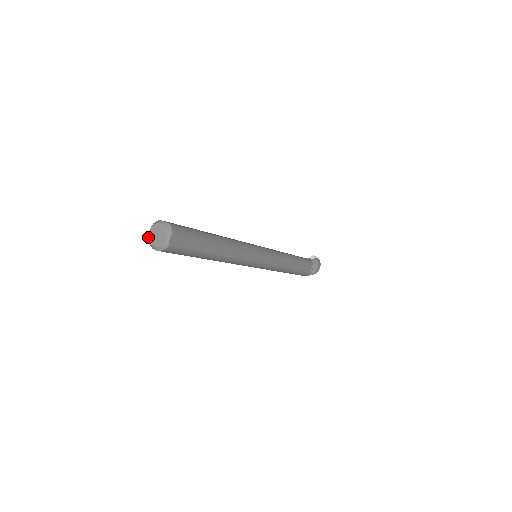
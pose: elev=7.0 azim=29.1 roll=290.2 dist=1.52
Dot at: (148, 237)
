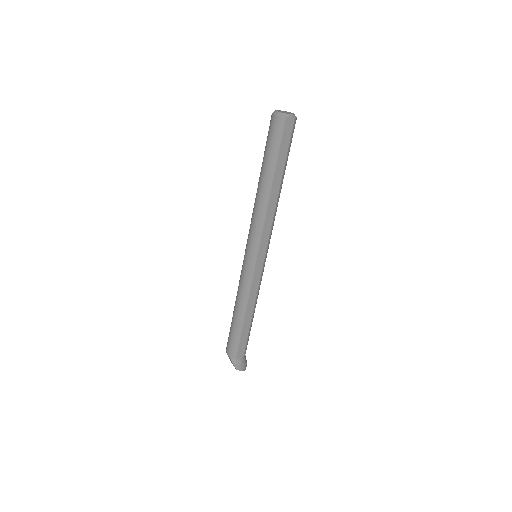
Dot at: (277, 110)
